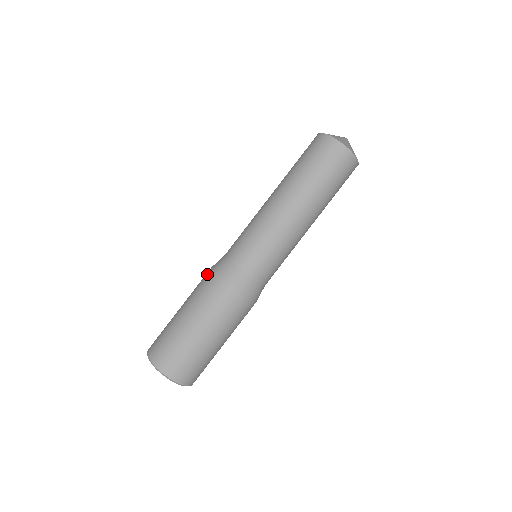
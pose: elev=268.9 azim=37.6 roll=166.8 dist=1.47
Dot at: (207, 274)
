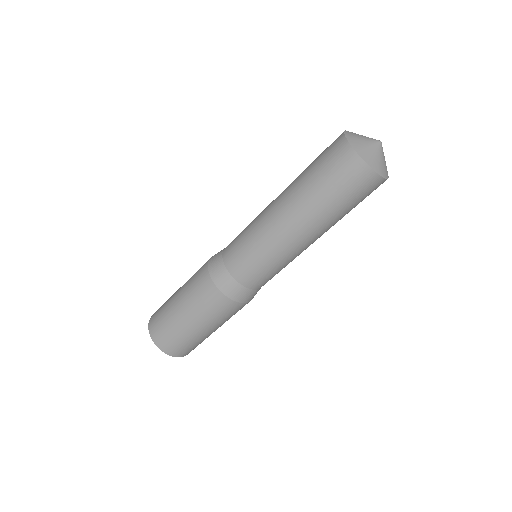
Dot at: (210, 289)
